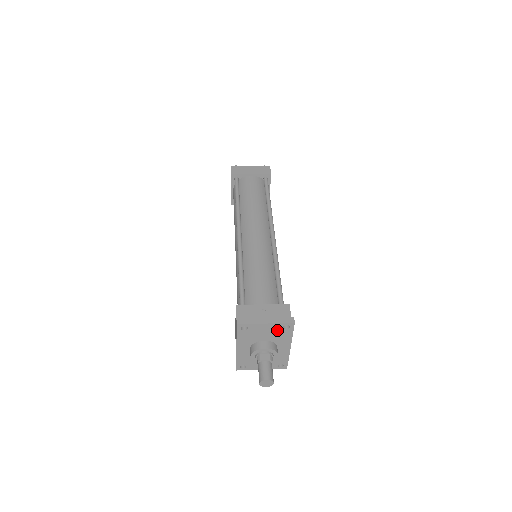
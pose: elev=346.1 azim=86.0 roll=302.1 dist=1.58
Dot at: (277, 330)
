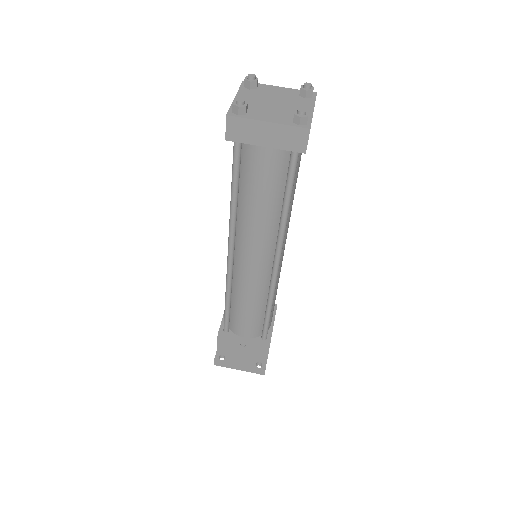
Dot at: occluded
